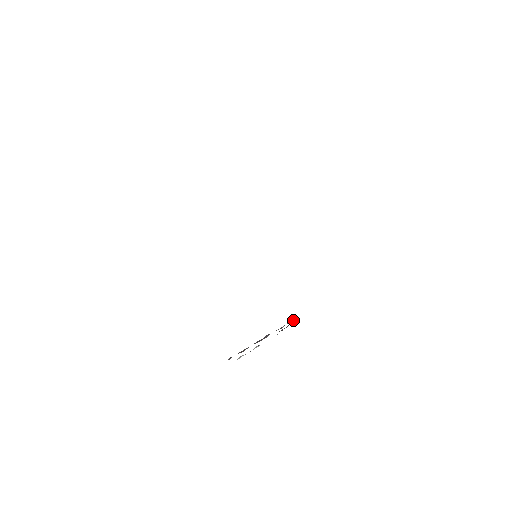
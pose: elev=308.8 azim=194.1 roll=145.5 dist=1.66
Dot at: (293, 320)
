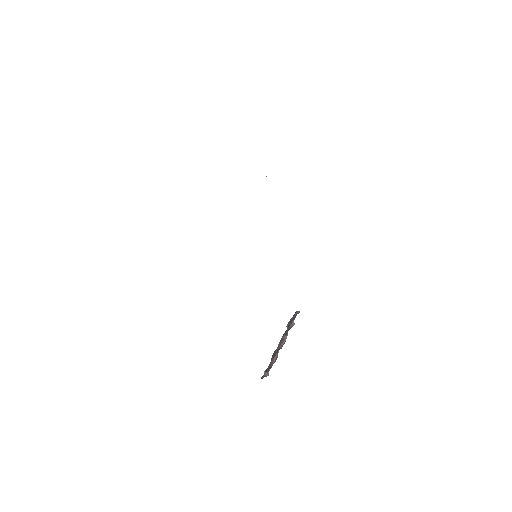
Dot at: (297, 312)
